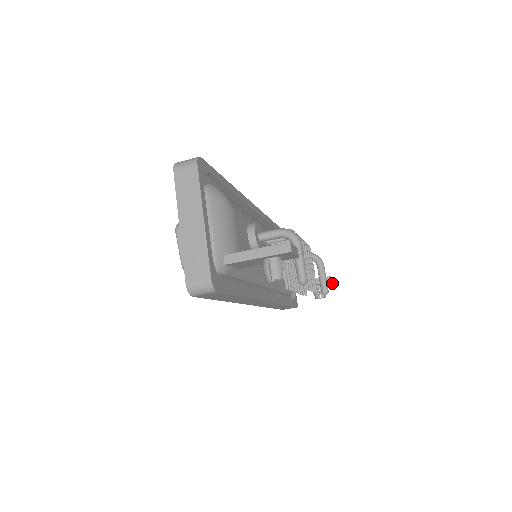
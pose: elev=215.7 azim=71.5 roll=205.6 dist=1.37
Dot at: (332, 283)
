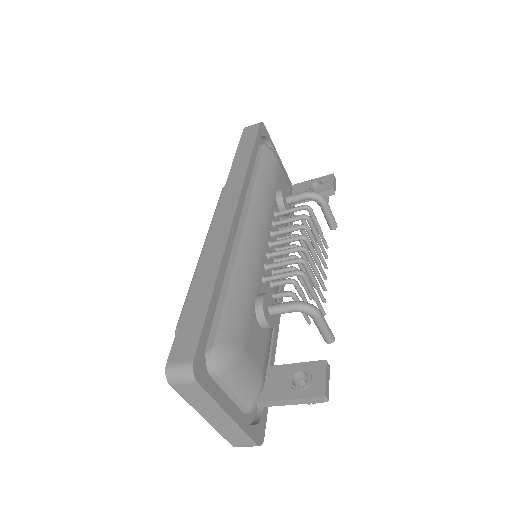
Dot at: occluded
